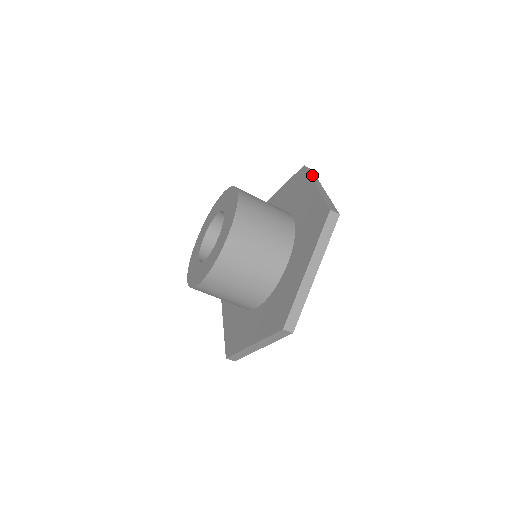
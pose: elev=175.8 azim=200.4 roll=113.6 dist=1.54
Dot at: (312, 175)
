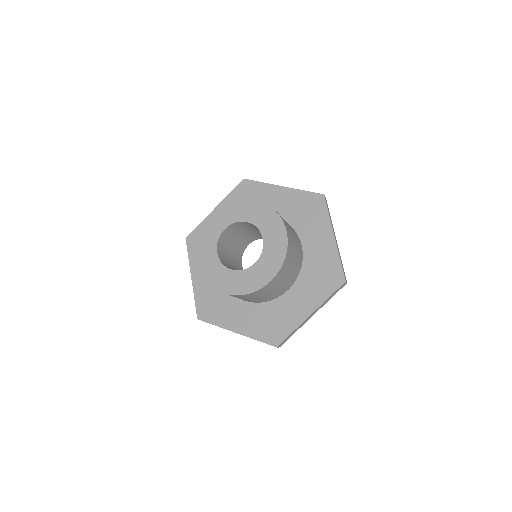
Dot at: (262, 183)
